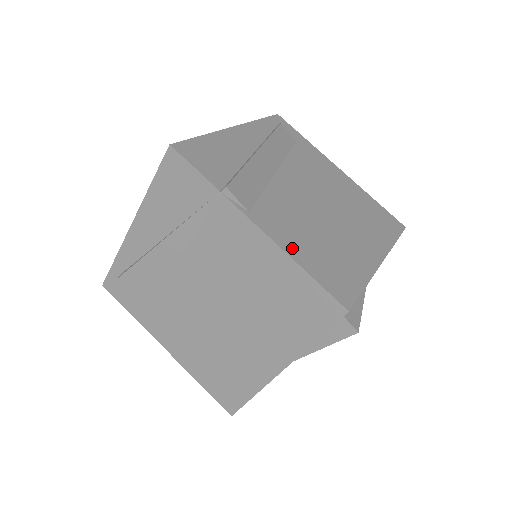
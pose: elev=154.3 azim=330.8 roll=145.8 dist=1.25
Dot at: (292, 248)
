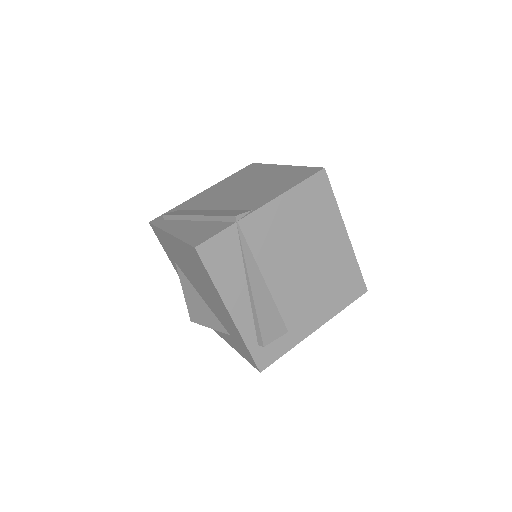
Dot at: (280, 192)
